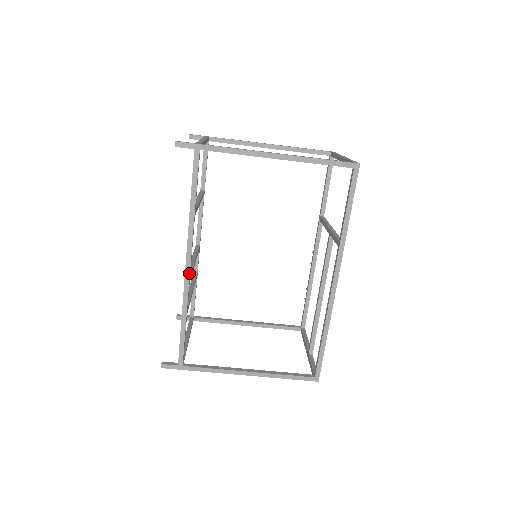
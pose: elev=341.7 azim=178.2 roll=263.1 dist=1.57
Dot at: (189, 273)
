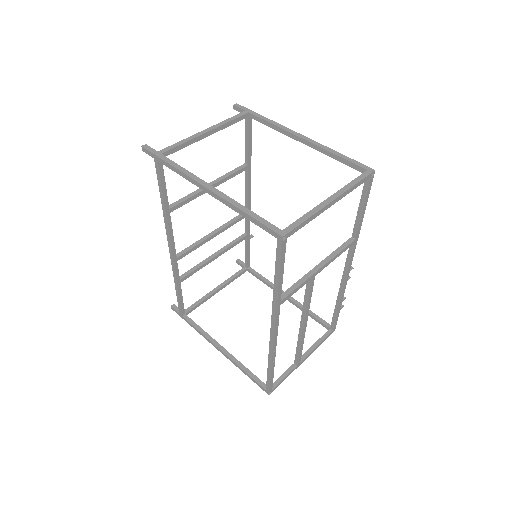
Dot at: (172, 256)
